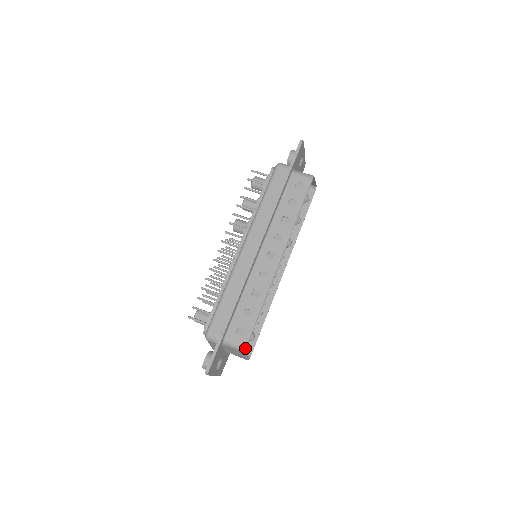
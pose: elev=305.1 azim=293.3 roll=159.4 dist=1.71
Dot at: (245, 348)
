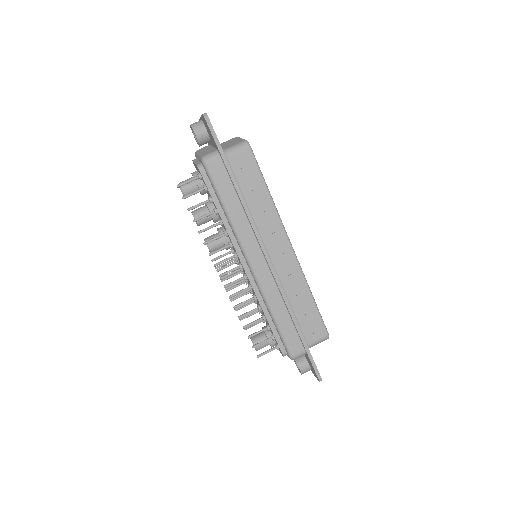
Dot at: (328, 336)
